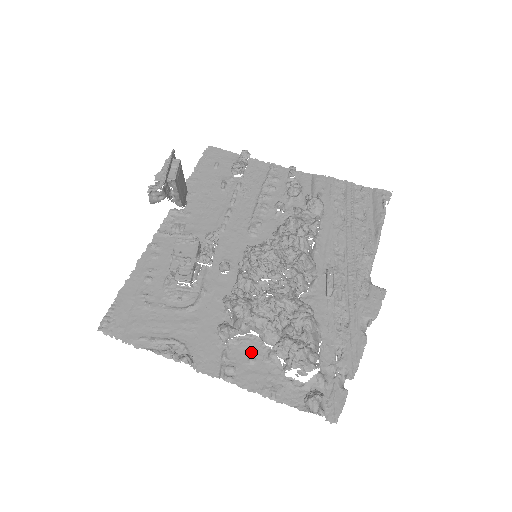
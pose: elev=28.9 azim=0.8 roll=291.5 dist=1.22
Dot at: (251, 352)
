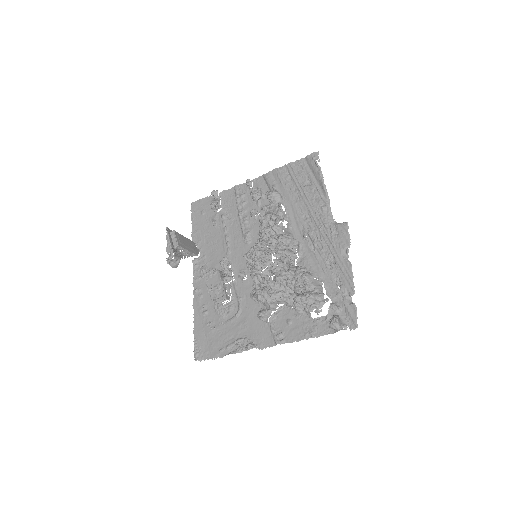
Dot at: (286, 317)
